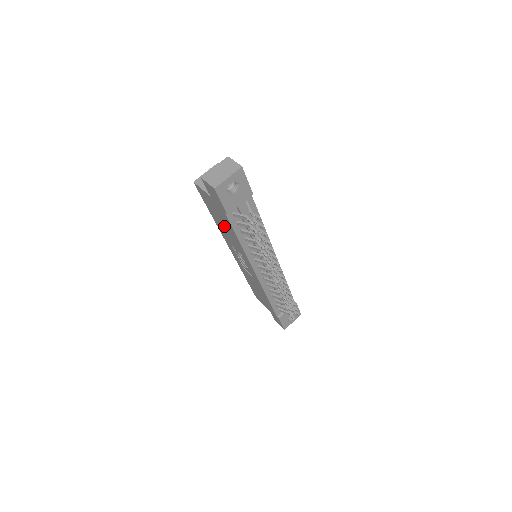
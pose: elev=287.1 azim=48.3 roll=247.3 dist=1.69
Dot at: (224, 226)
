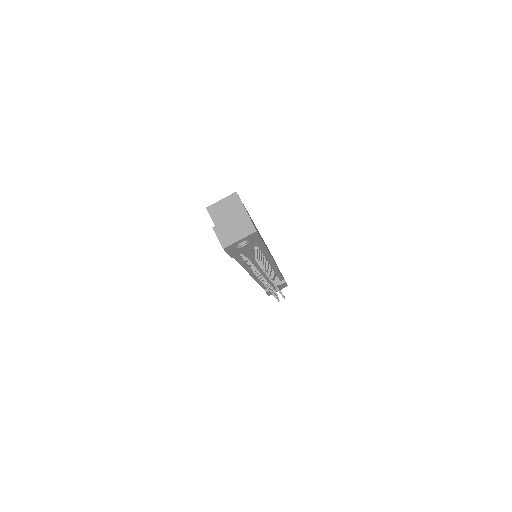
Dot at: occluded
